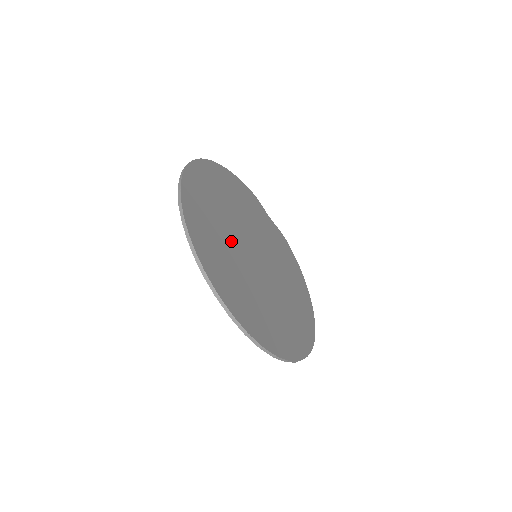
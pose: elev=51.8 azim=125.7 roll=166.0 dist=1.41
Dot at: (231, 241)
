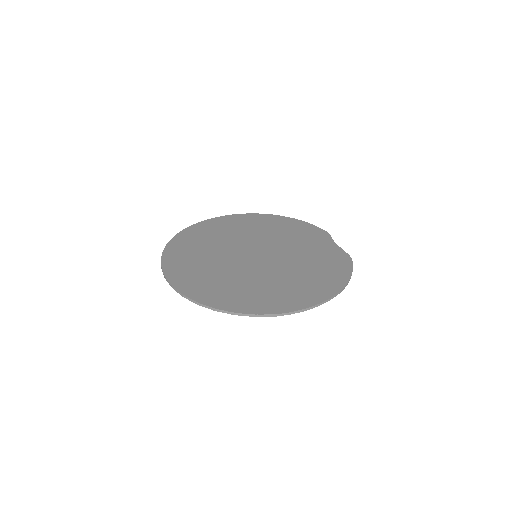
Dot at: (225, 244)
